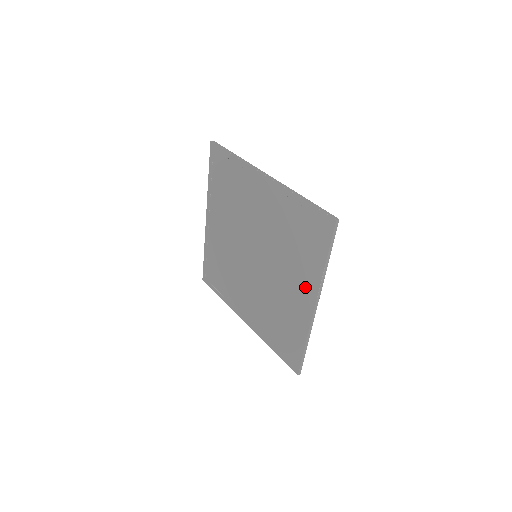
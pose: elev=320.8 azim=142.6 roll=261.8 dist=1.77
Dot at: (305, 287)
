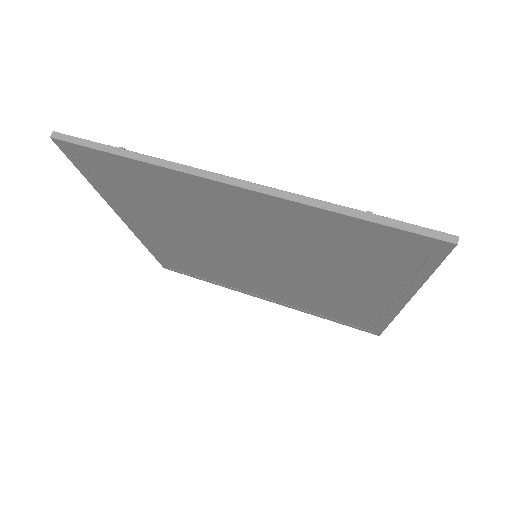
Dot at: (380, 291)
